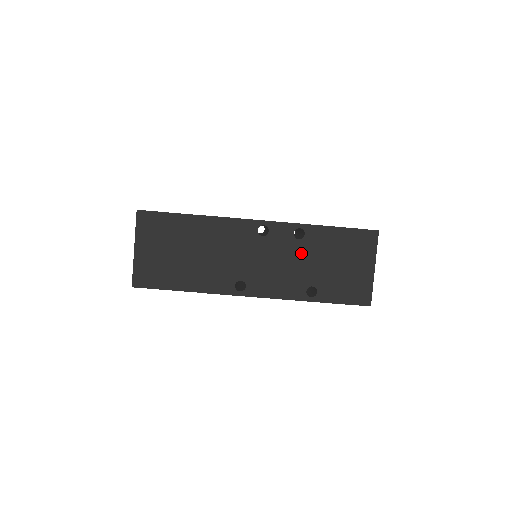
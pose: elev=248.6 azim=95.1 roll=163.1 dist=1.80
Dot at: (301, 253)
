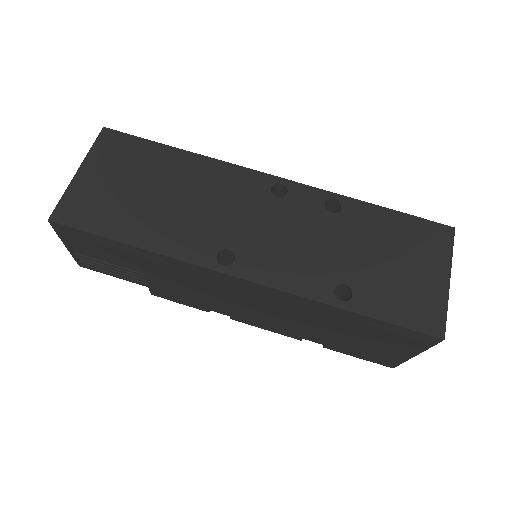
Dot at: (332, 232)
